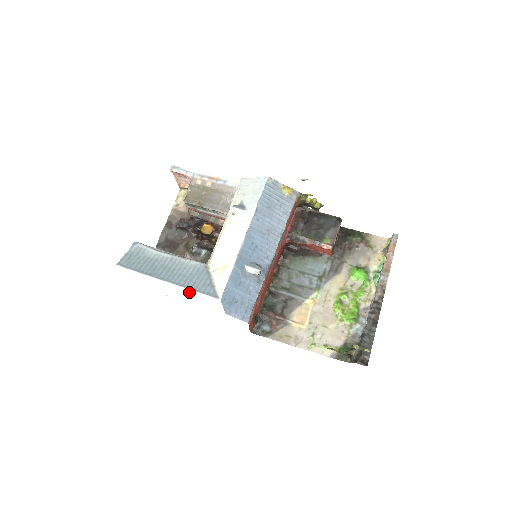
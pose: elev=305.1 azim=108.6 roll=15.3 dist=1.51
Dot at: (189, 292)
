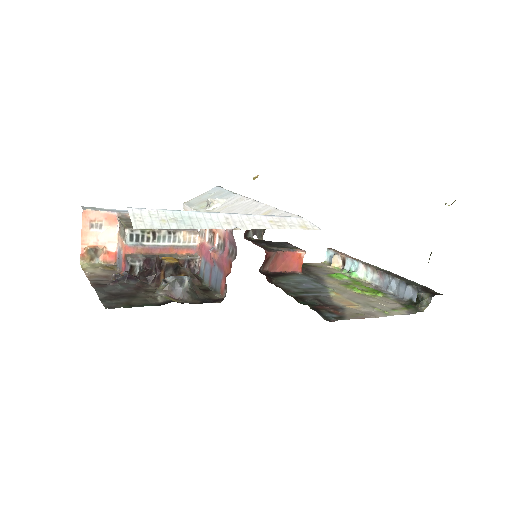
Dot at: (262, 218)
